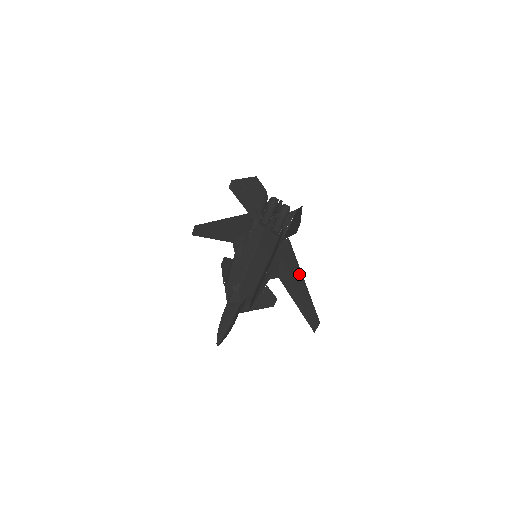
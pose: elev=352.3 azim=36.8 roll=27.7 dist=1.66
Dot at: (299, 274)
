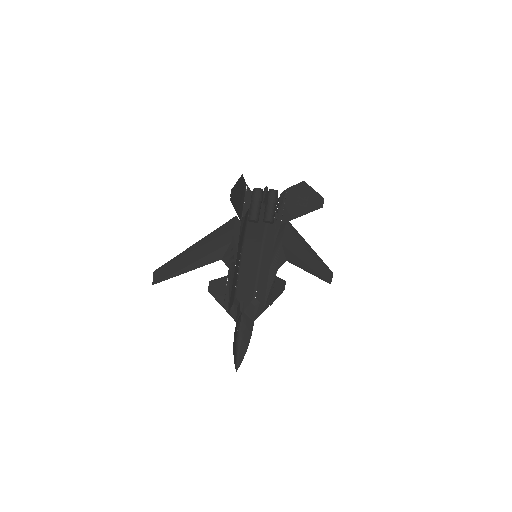
Dot at: (305, 246)
